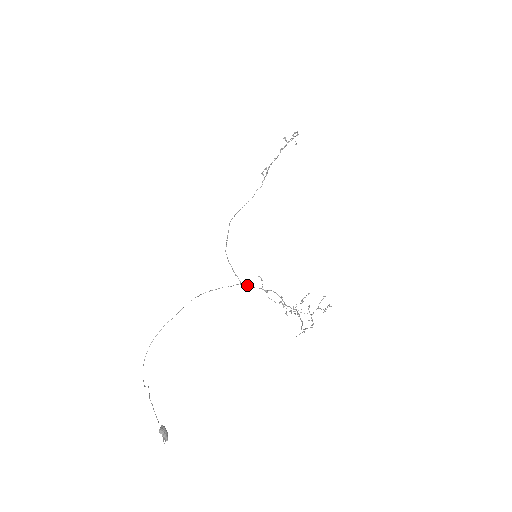
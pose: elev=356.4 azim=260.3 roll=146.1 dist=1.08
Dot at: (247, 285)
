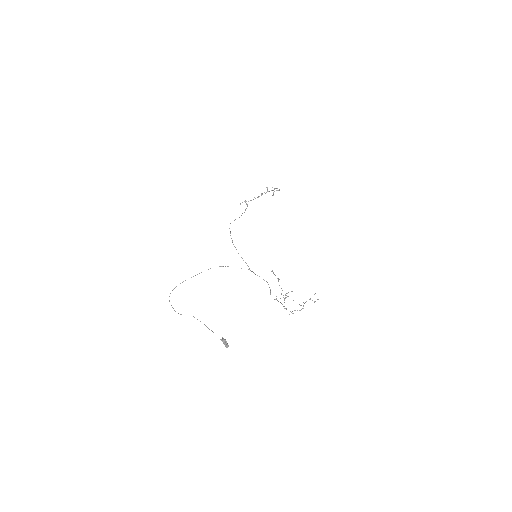
Dot at: (253, 272)
